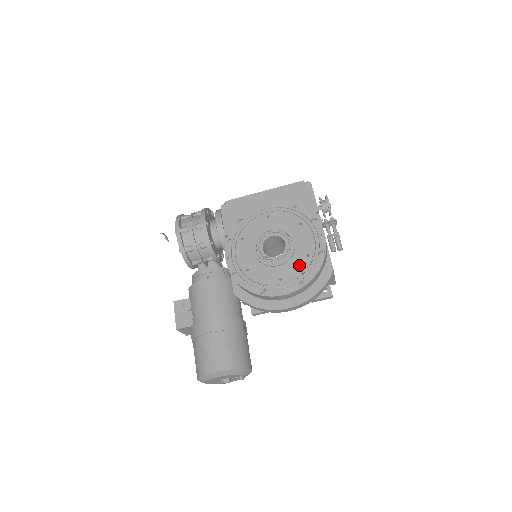
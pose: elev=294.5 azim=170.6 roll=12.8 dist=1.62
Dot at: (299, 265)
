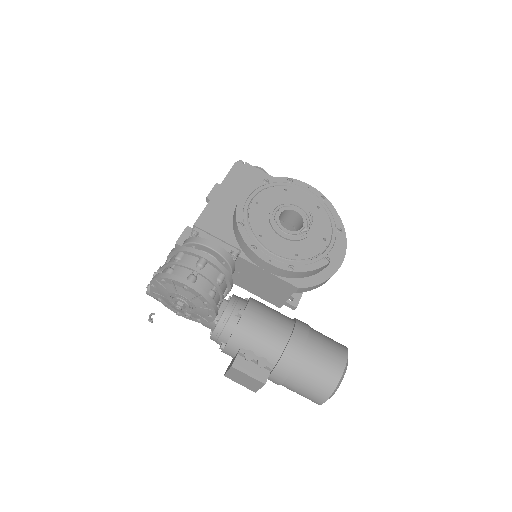
Dot at: (322, 219)
